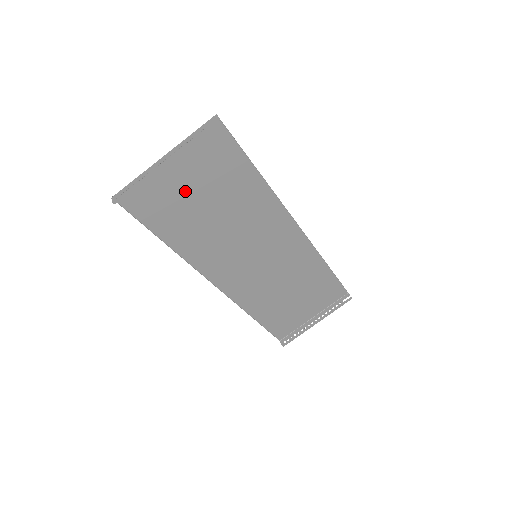
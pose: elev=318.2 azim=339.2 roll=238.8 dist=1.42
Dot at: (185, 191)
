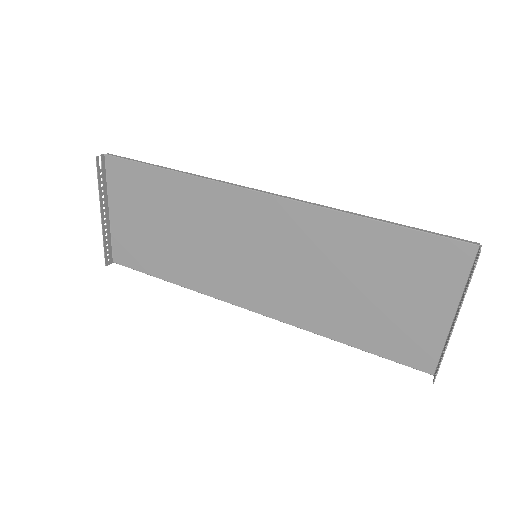
Dot at: (142, 228)
